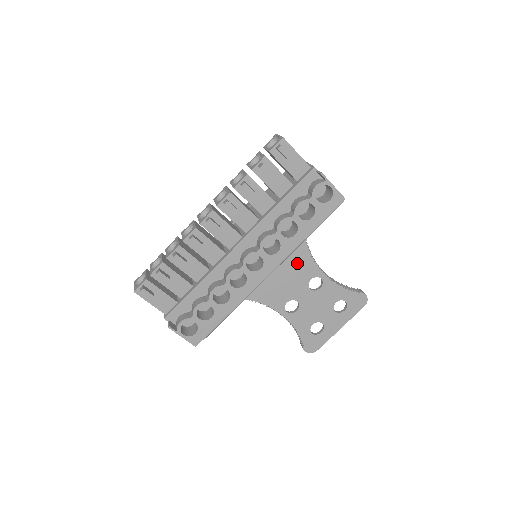
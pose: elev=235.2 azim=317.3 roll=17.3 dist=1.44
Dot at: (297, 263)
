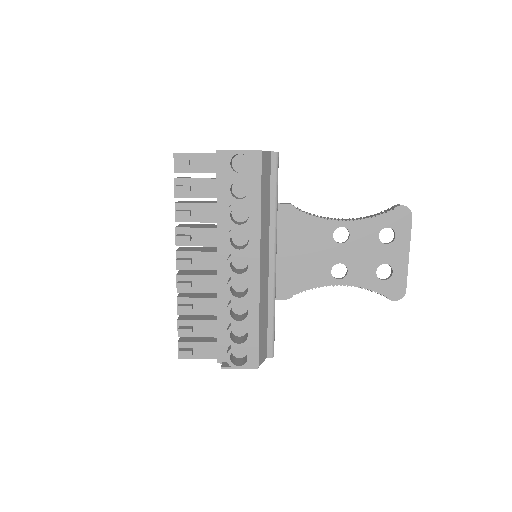
Dot at: (306, 232)
